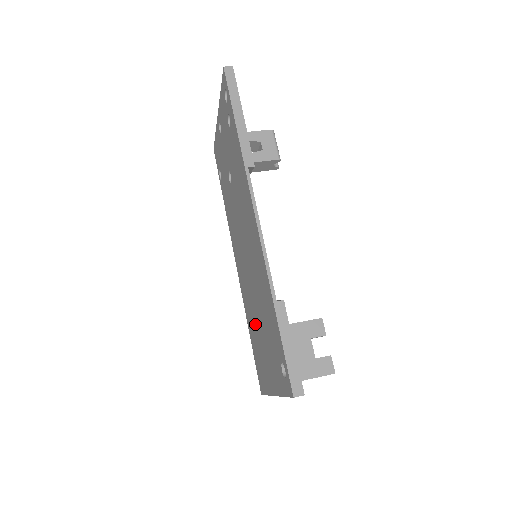
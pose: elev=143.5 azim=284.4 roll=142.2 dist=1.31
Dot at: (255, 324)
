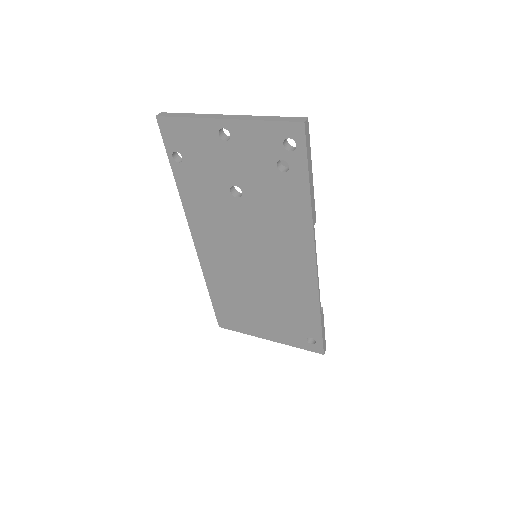
Dot at: (242, 298)
